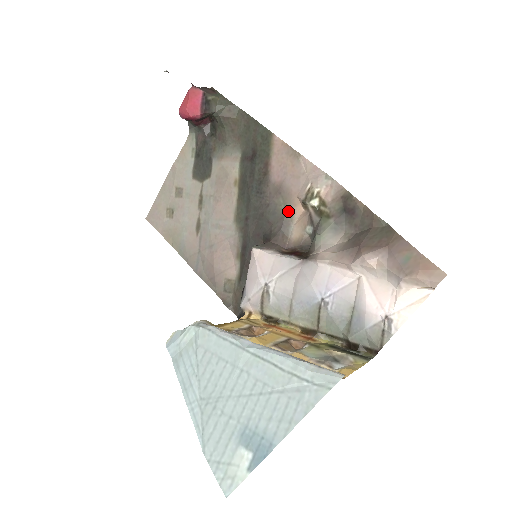
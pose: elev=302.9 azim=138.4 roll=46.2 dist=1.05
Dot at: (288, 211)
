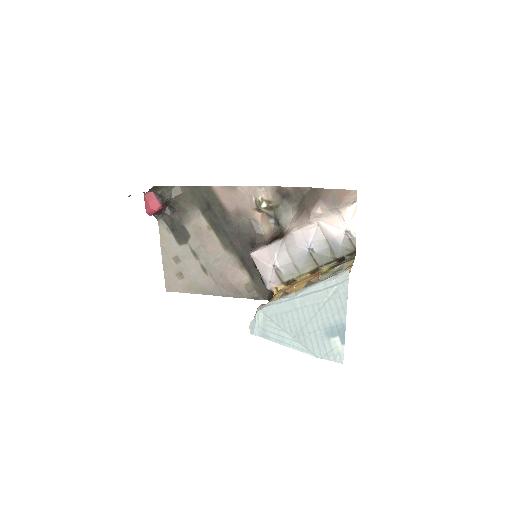
Dot at: (252, 220)
